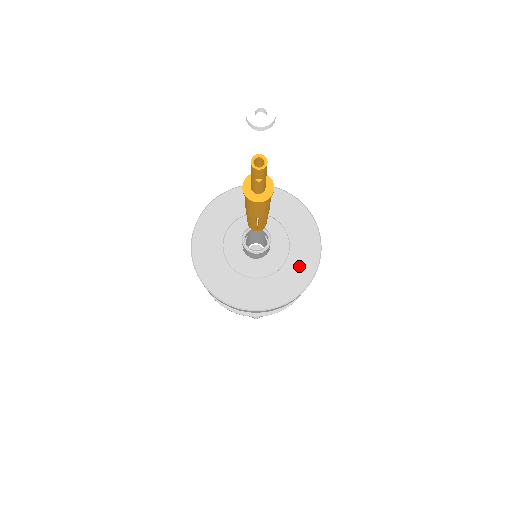
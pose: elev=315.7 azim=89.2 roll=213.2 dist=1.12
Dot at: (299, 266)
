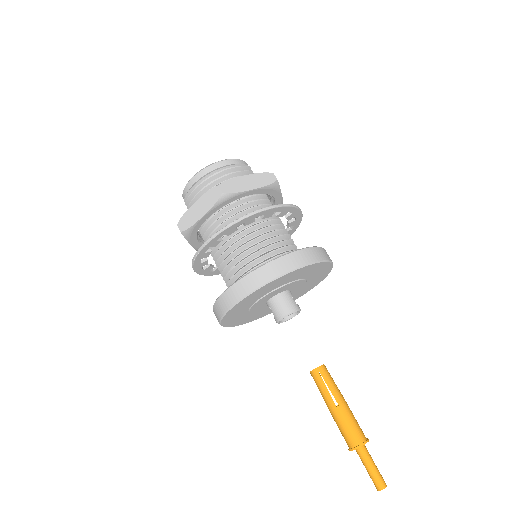
Dot at: (314, 282)
